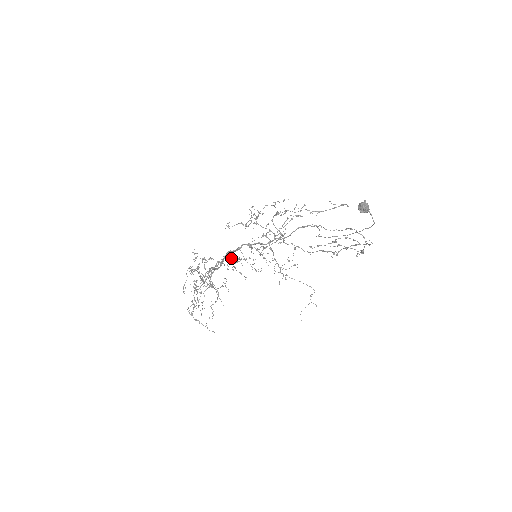
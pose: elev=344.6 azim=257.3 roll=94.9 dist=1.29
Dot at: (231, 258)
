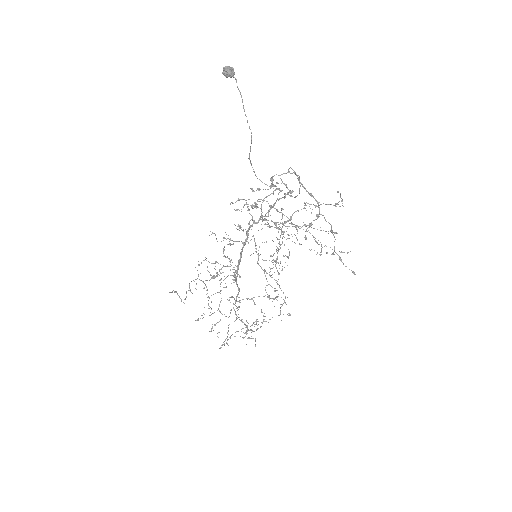
Dot at: occluded
